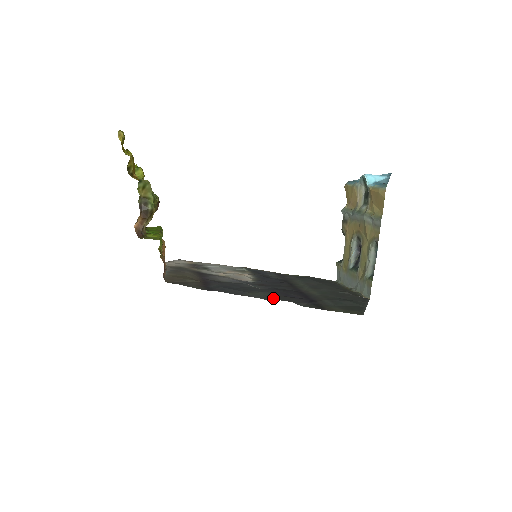
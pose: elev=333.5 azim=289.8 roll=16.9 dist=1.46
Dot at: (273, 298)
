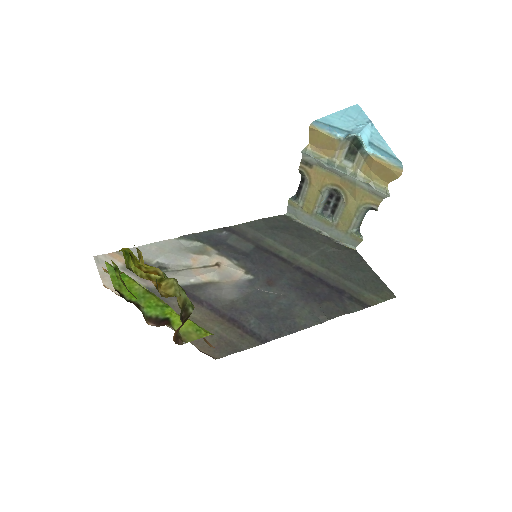
Dot at: (327, 317)
